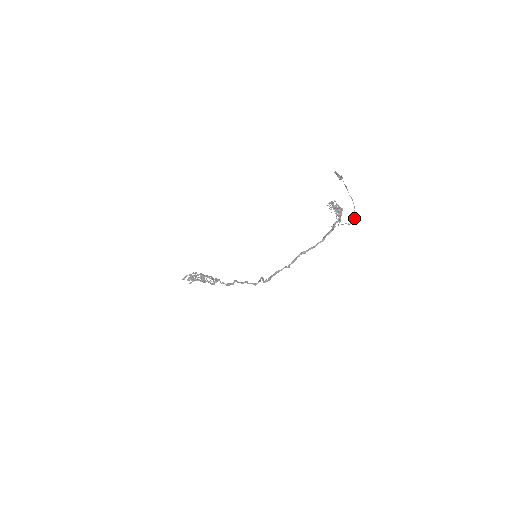
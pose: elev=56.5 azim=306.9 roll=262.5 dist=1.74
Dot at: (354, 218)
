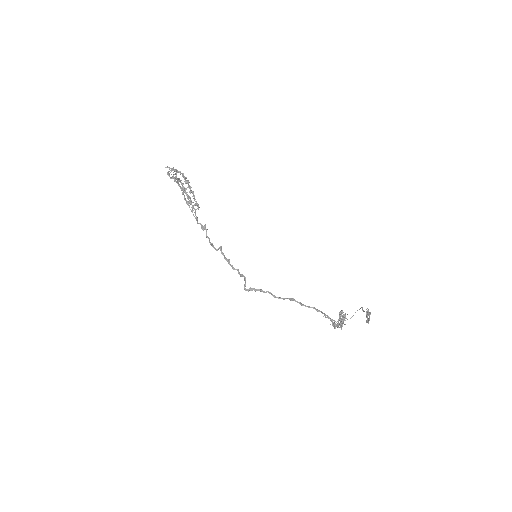
Dot at: occluded
